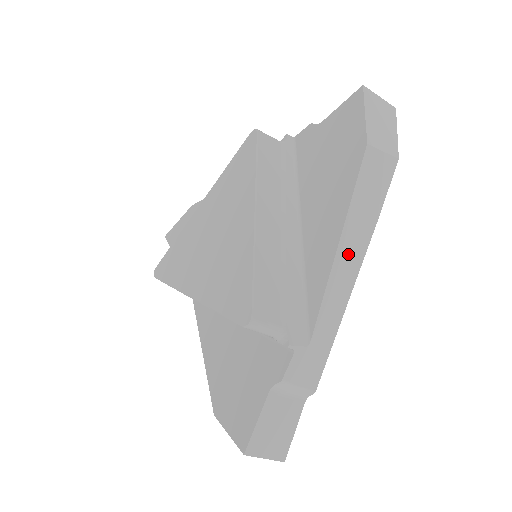
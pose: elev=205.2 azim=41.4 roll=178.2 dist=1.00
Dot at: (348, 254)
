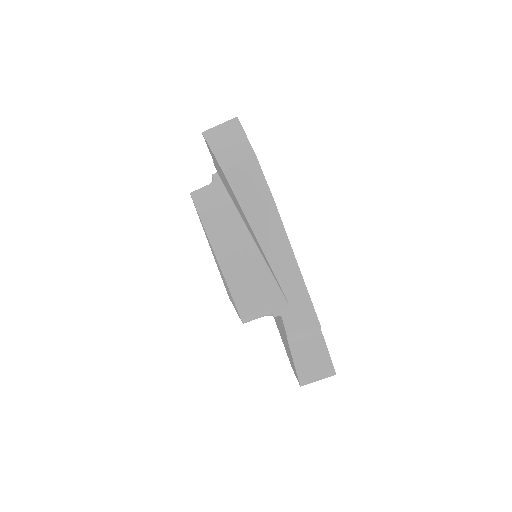
Dot at: (270, 238)
